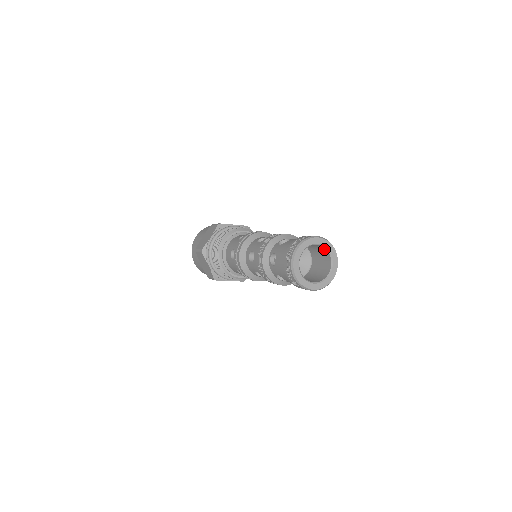
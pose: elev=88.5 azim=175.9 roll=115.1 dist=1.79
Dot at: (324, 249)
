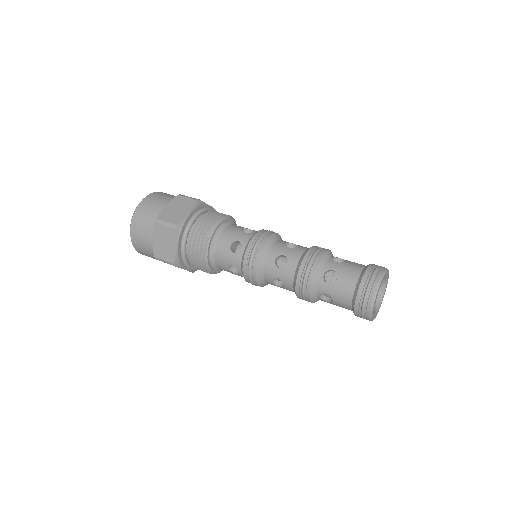
Dot at: occluded
